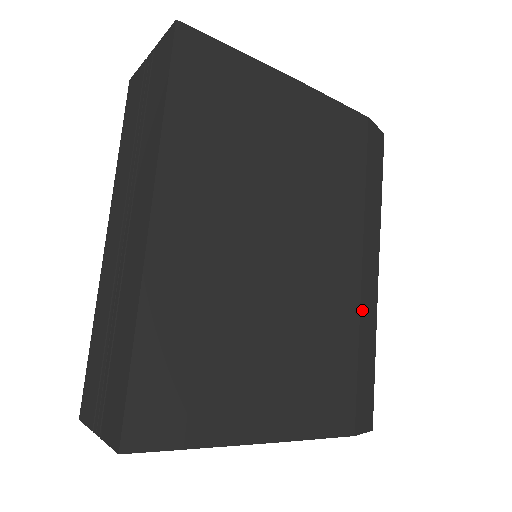
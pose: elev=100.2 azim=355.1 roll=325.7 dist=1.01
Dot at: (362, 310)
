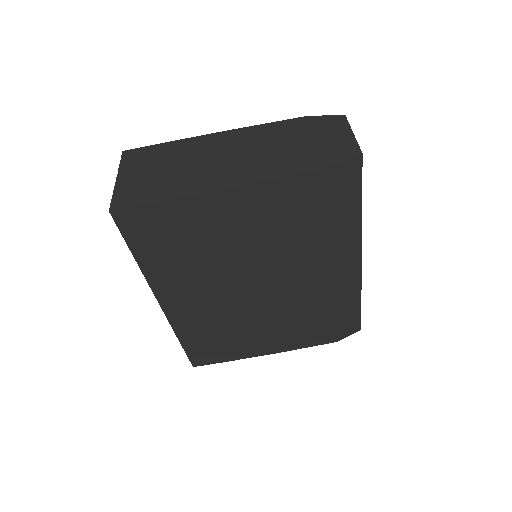
Dot at: (337, 292)
